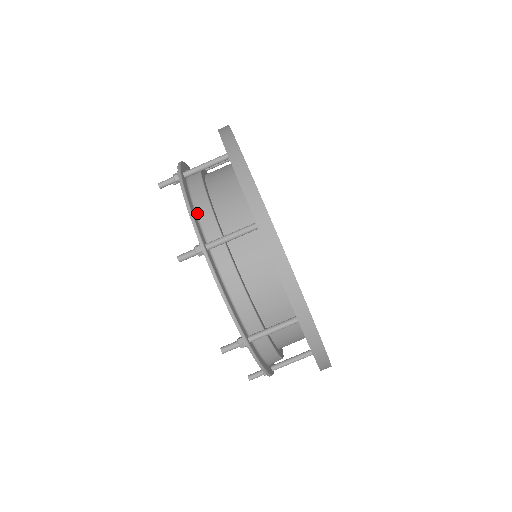
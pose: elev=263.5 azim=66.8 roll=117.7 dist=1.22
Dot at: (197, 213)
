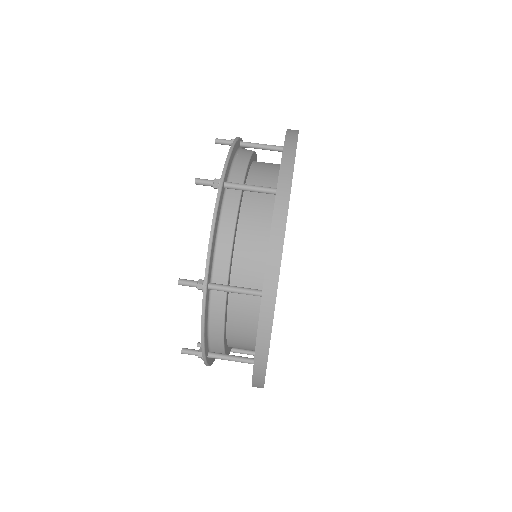
Dot at: occluded
